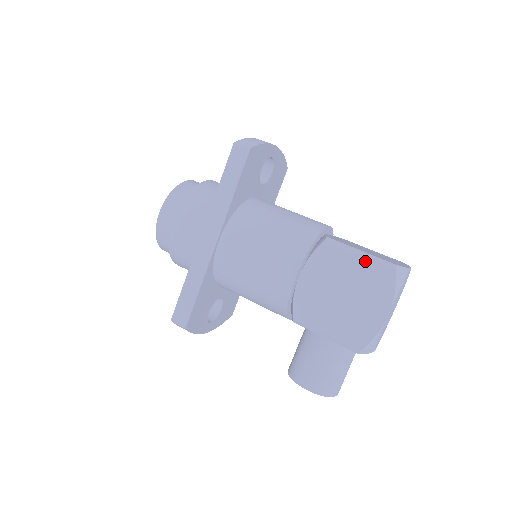
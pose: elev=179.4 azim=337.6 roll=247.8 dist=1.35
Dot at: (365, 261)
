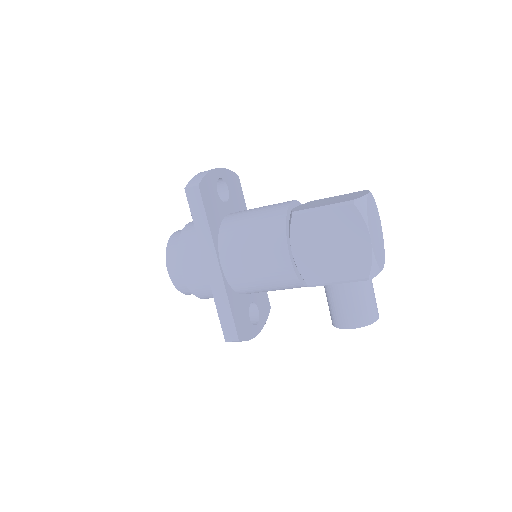
Dot at: (329, 212)
